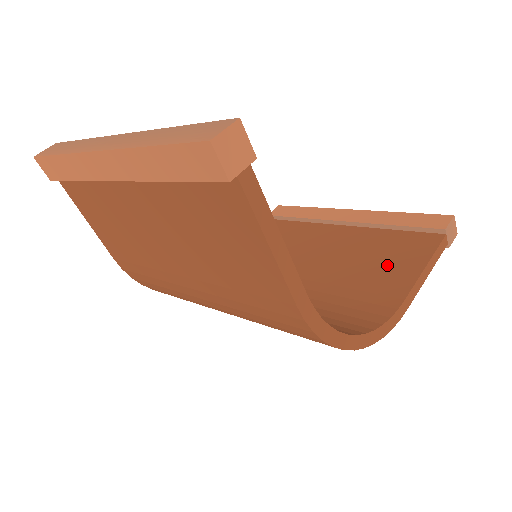
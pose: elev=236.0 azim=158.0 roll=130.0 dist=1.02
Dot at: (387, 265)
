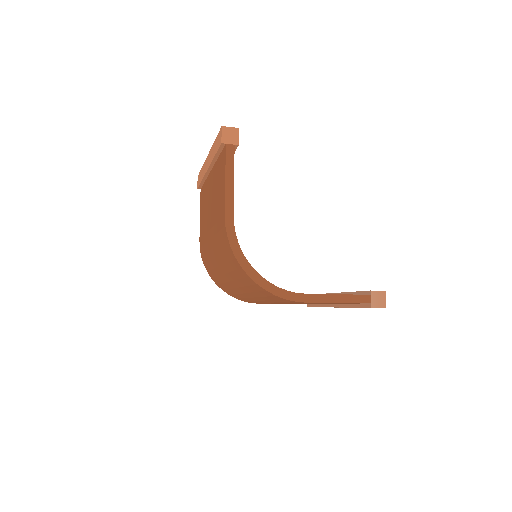
Dot at: occluded
